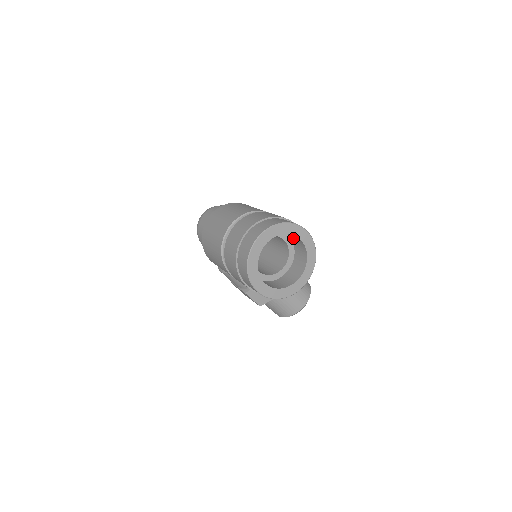
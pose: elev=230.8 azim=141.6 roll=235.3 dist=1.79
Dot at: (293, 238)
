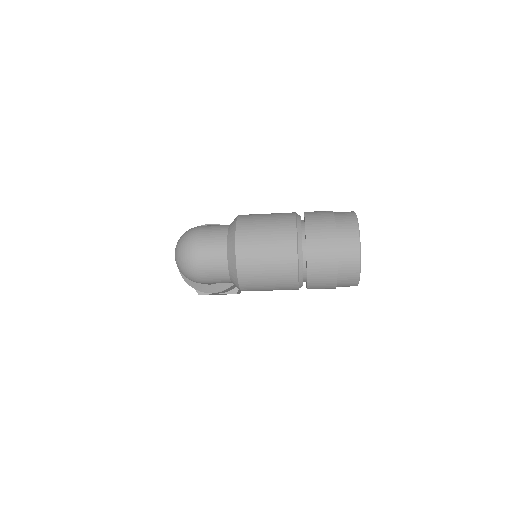
Dot at: occluded
